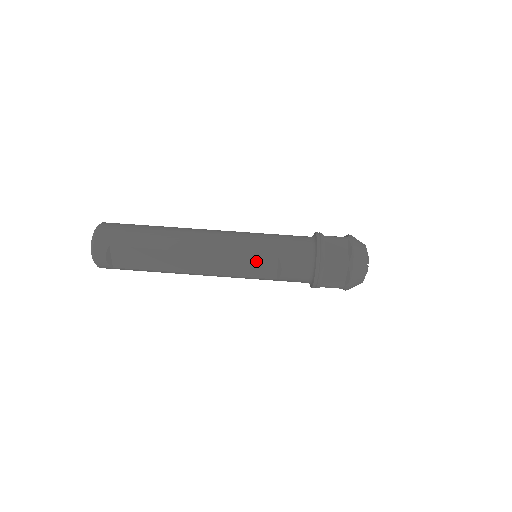
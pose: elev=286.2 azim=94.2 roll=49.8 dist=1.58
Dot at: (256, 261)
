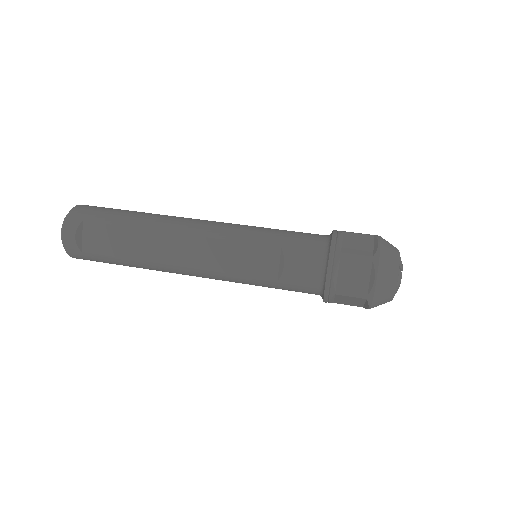
Dot at: (253, 251)
